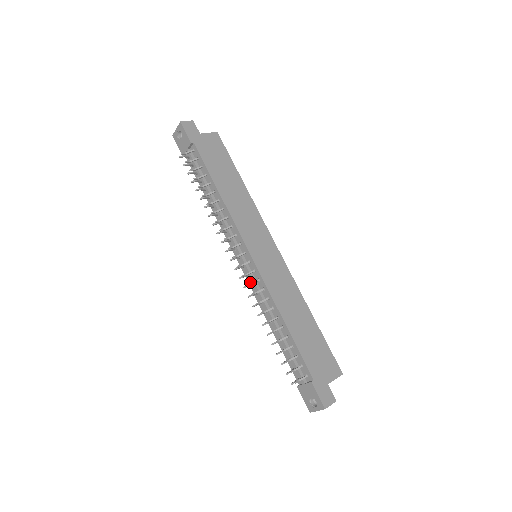
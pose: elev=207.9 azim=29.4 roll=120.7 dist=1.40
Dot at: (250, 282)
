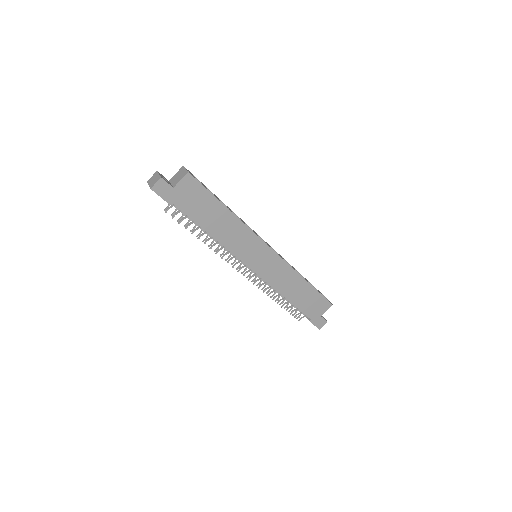
Dot at: occluded
